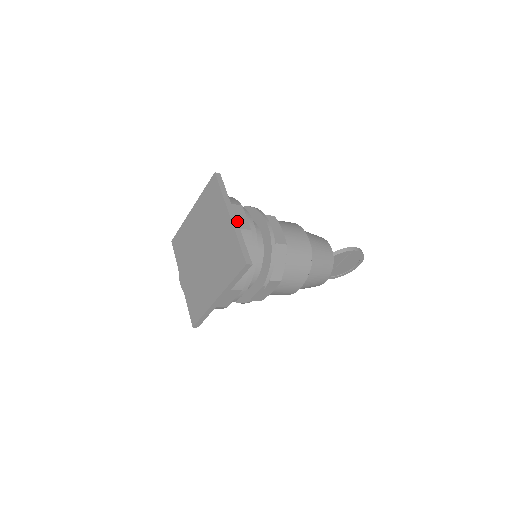
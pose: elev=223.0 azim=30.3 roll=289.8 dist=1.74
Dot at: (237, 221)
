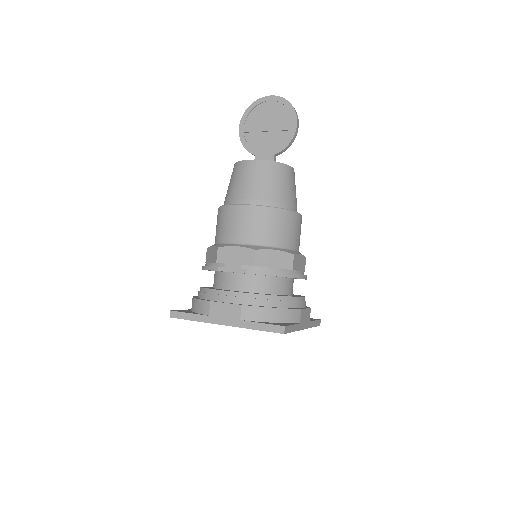
Dot at: (307, 322)
